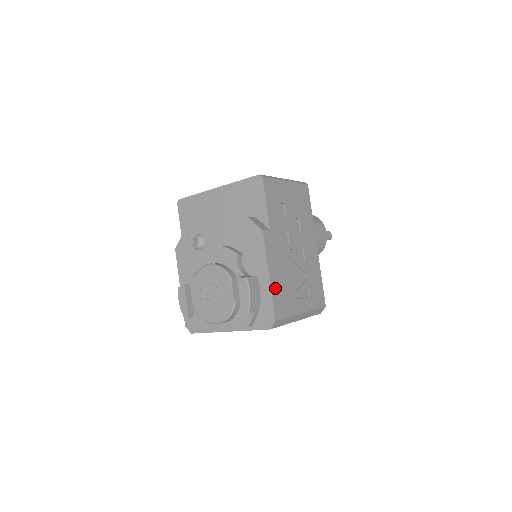
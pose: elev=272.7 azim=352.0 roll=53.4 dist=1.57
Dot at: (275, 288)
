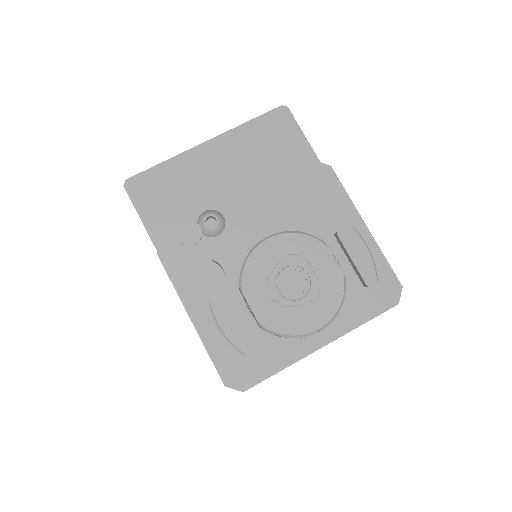
Dot at: occluded
